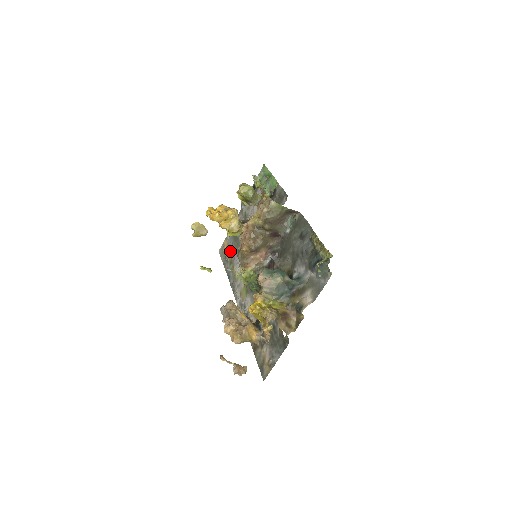
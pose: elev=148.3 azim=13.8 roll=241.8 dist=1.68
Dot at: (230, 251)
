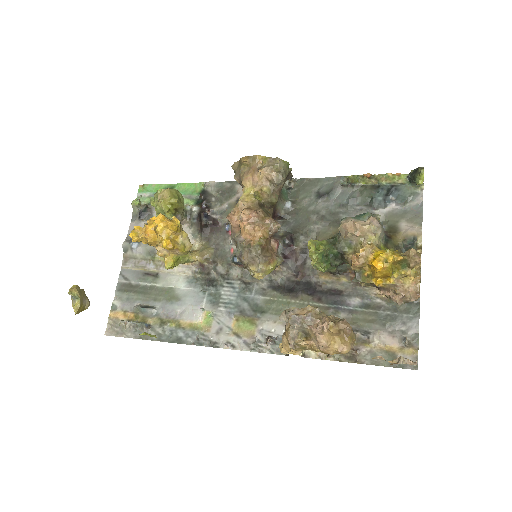
Dot at: (149, 310)
